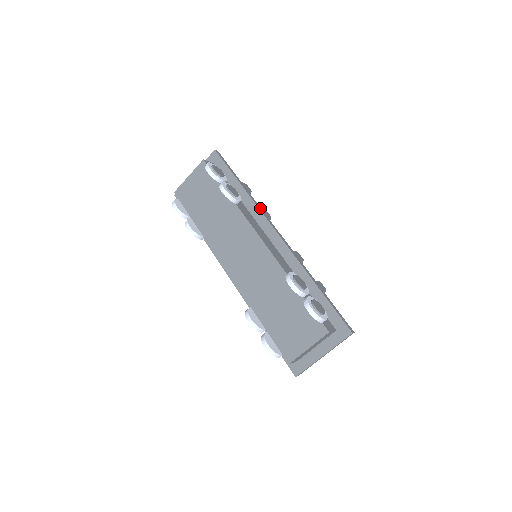
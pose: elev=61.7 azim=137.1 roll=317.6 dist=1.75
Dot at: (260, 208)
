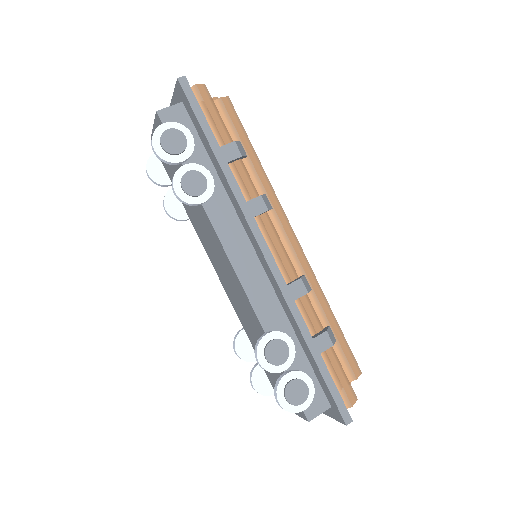
Dot at: (244, 204)
